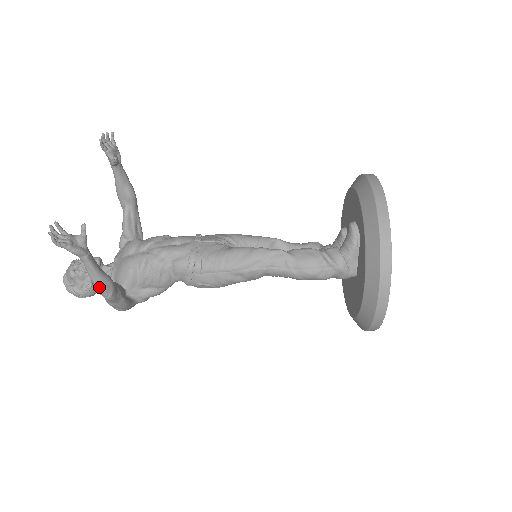
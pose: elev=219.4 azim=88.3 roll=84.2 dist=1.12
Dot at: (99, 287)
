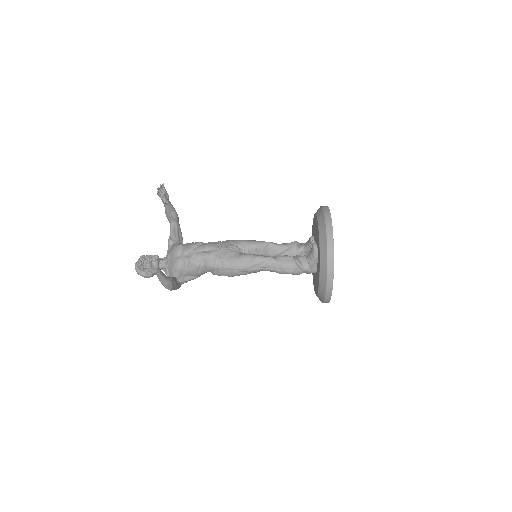
Dot at: (165, 286)
